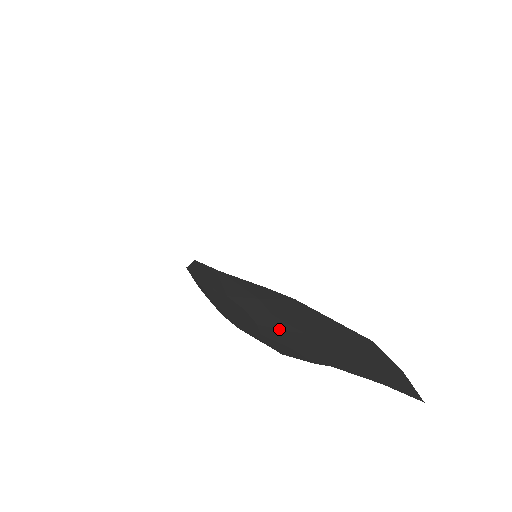
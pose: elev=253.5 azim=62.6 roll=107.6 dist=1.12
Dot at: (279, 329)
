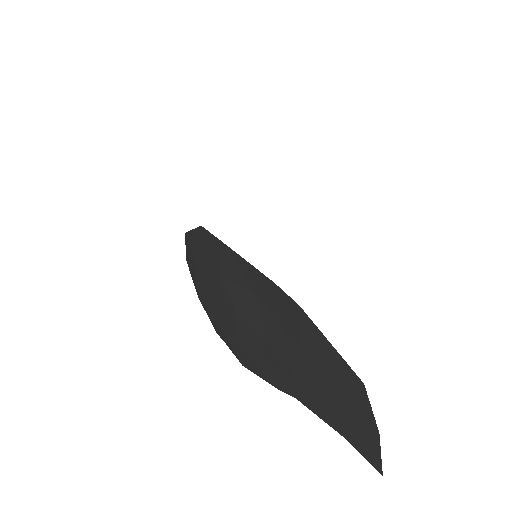
Dot at: (260, 334)
